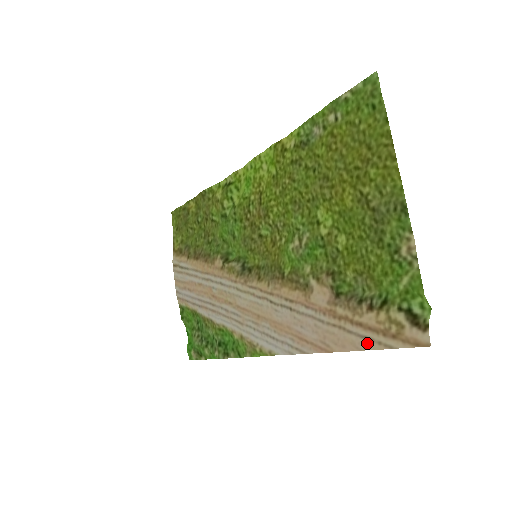
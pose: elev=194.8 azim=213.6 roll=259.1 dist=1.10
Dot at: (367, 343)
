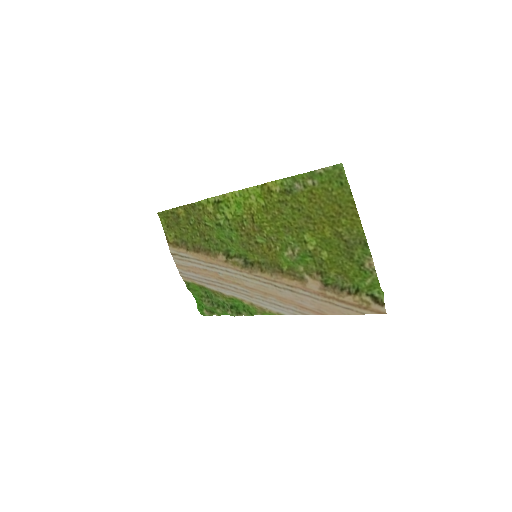
Dot at: (349, 311)
